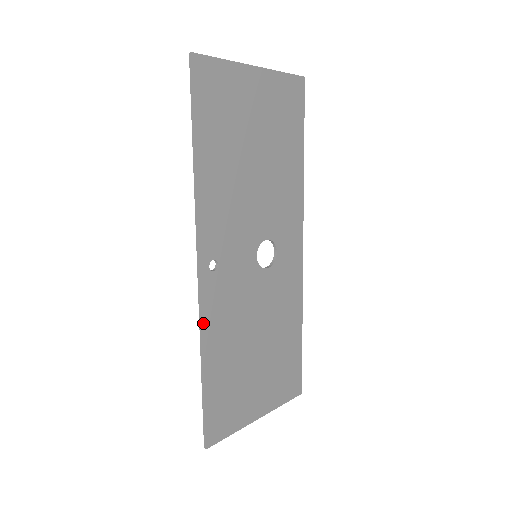
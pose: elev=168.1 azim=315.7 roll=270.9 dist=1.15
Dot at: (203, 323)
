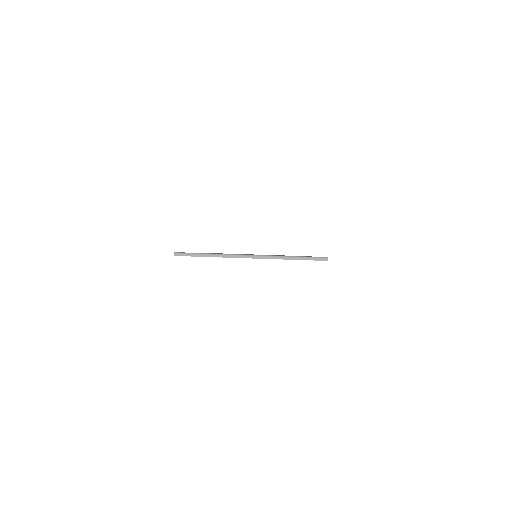
Dot at: occluded
